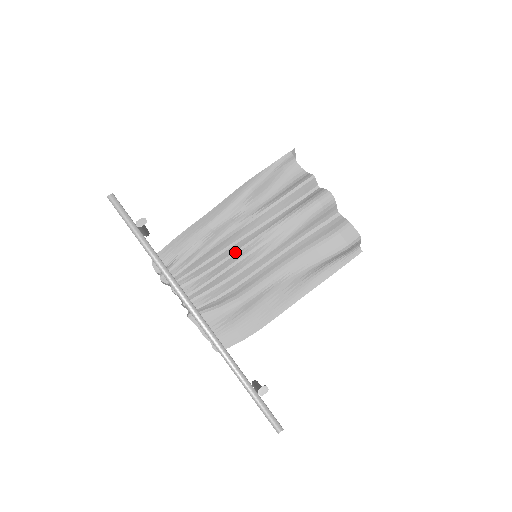
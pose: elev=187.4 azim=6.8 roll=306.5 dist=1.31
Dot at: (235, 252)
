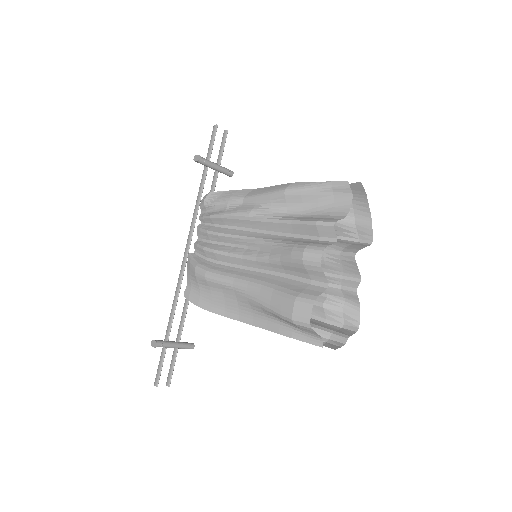
Dot at: (235, 235)
